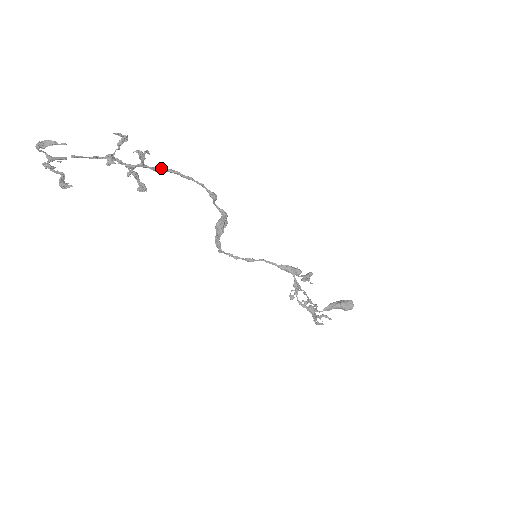
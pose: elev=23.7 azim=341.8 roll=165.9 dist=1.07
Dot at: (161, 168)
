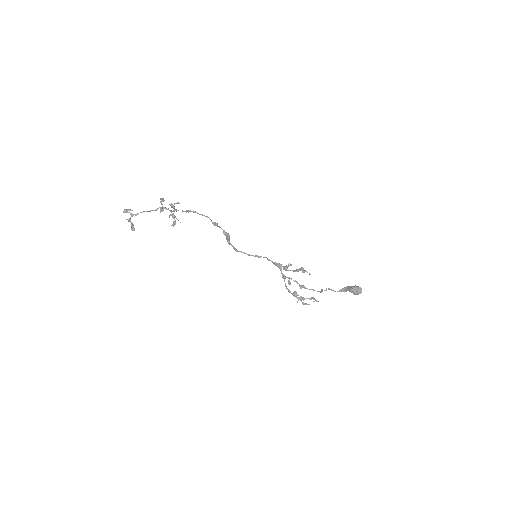
Dot at: (187, 210)
